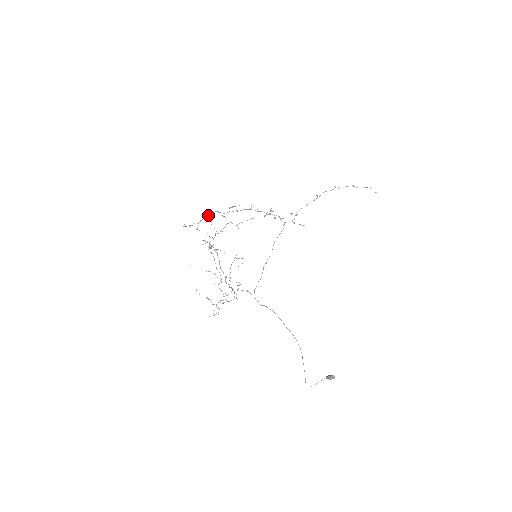
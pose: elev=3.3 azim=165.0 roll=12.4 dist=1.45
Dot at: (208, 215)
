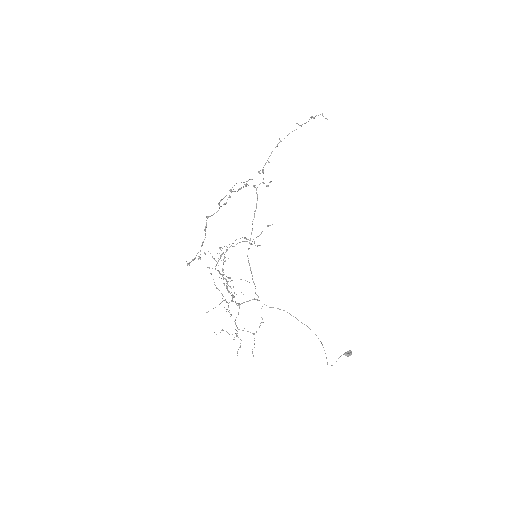
Dot at: occluded
